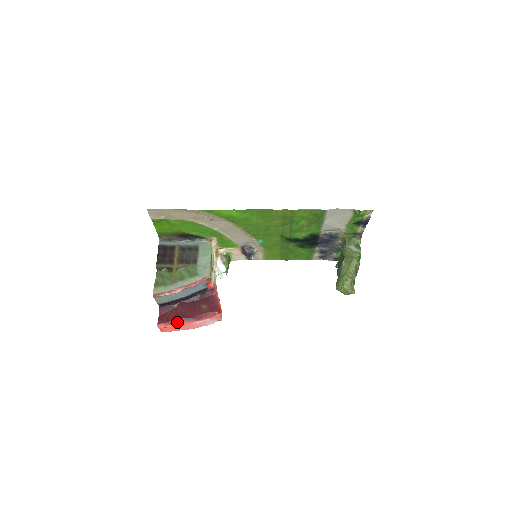
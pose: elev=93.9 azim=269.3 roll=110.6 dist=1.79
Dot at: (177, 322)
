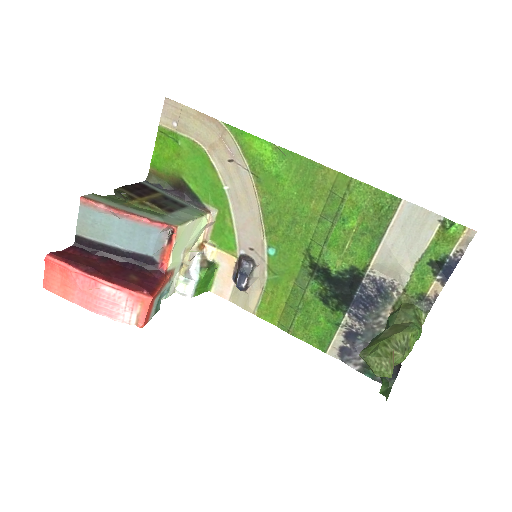
Dot at: (79, 267)
